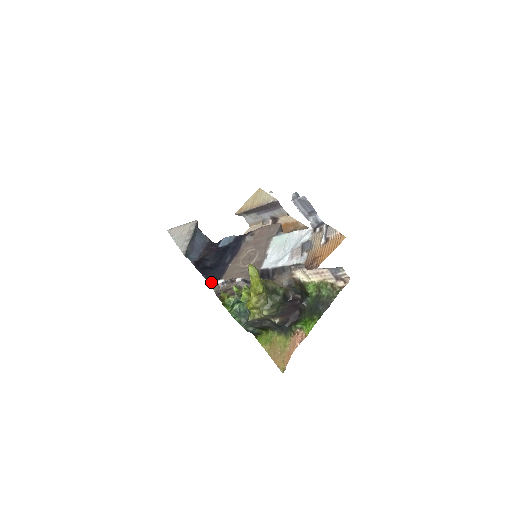
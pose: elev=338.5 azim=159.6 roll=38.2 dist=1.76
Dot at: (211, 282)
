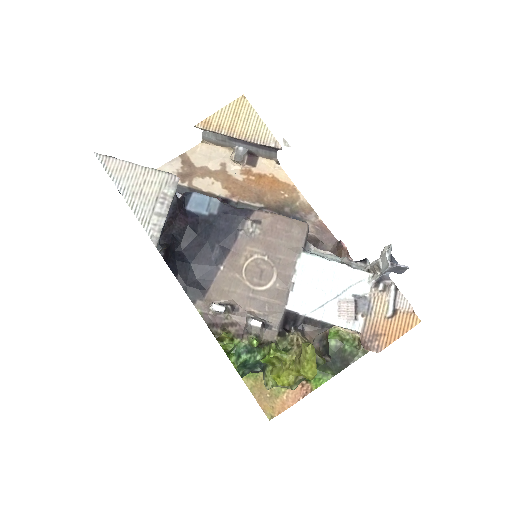
Dot at: (189, 291)
